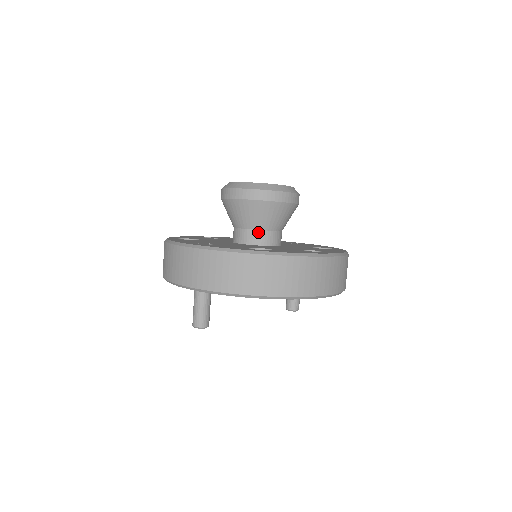
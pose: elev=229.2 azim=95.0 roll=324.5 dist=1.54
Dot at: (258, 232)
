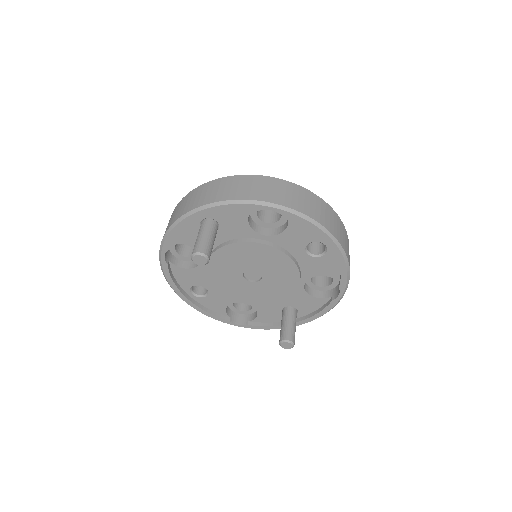
Dot at: occluded
